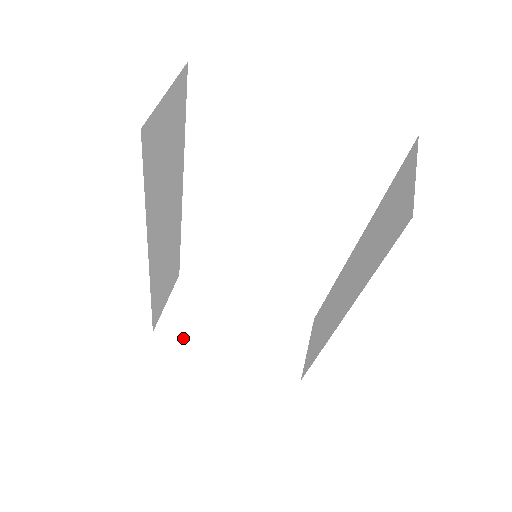
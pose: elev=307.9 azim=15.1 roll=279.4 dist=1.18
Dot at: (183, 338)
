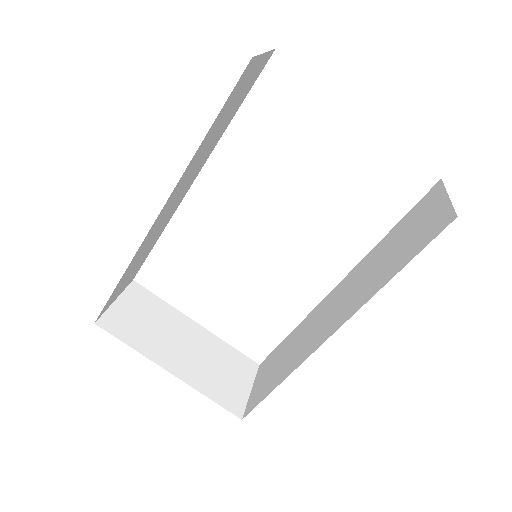
Dot at: (126, 340)
